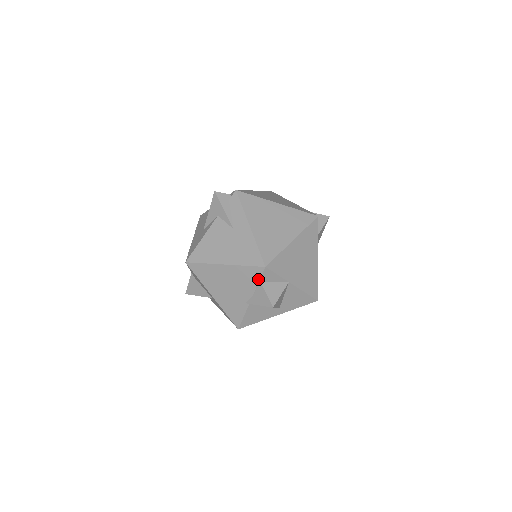
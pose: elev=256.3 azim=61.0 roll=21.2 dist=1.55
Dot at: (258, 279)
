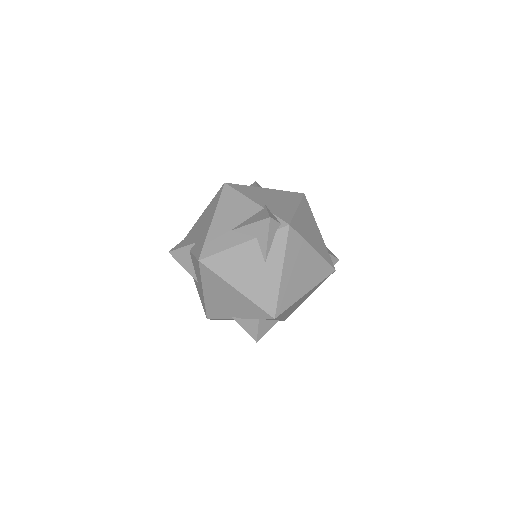
Dot at: (260, 318)
